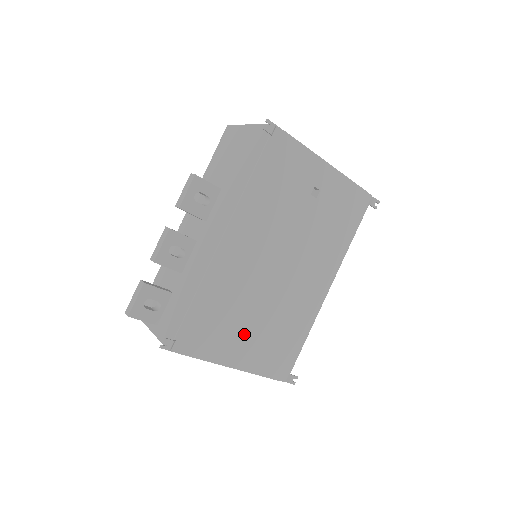
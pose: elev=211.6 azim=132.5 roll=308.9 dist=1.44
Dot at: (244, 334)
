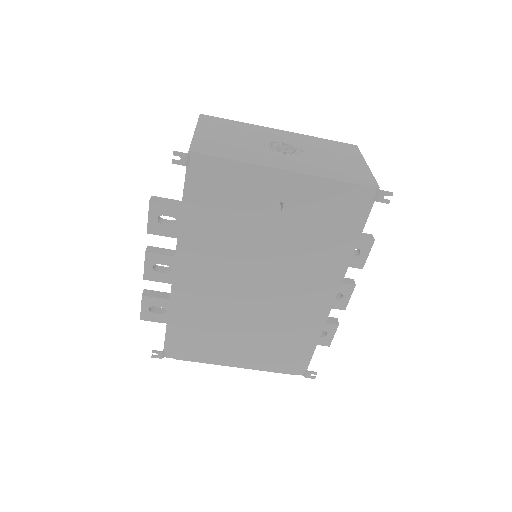
Dot at: (235, 342)
